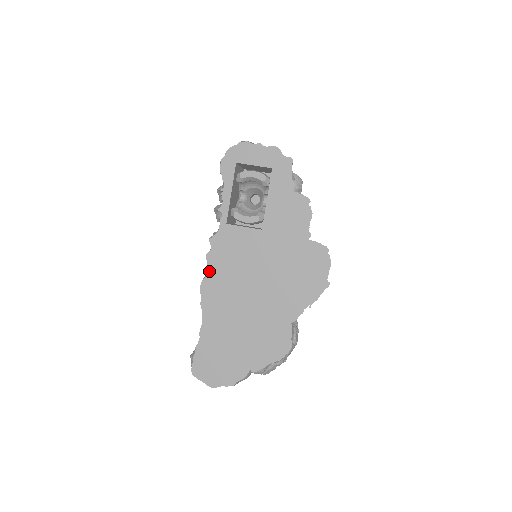
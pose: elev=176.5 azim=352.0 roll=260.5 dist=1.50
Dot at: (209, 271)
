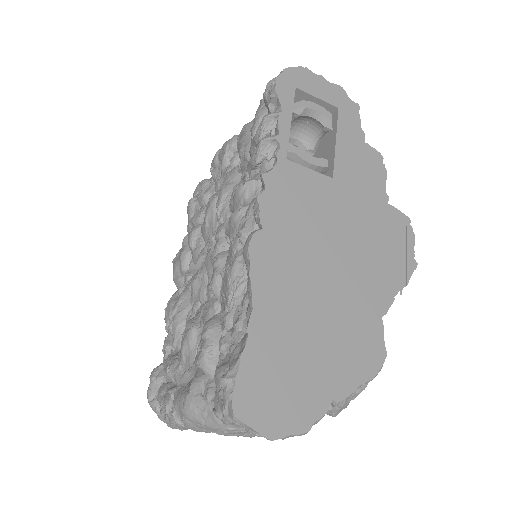
Dot at: (263, 222)
